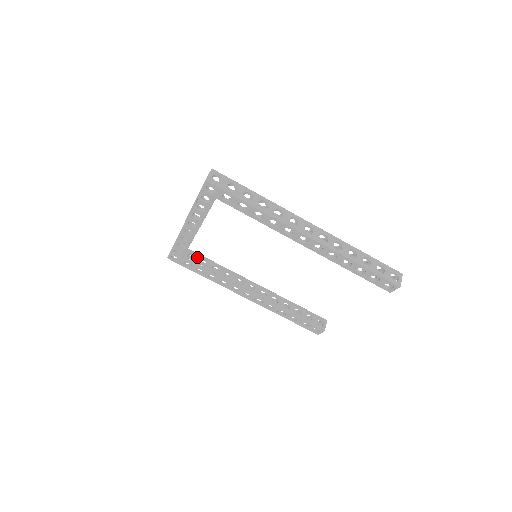
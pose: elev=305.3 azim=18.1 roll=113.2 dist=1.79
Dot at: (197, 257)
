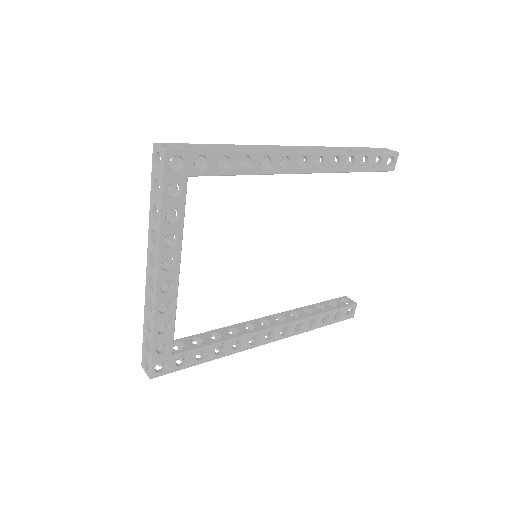
Dot at: (184, 342)
